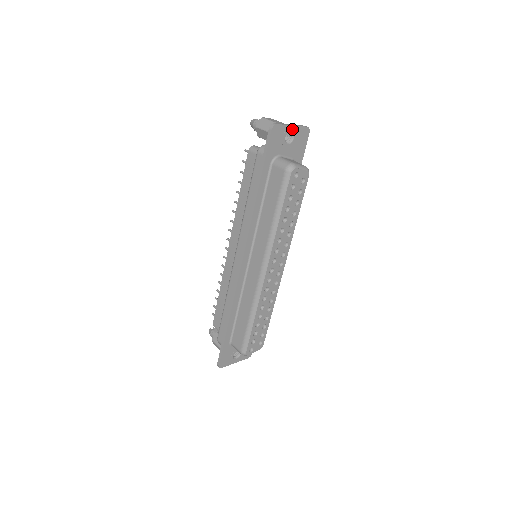
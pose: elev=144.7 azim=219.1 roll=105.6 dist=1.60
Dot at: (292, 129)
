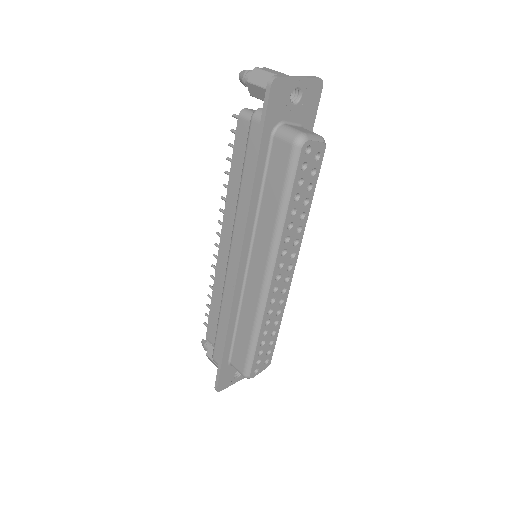
Dot at: (299, 83)
